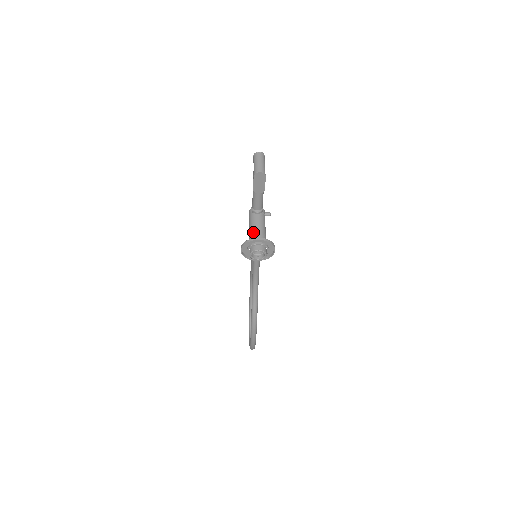
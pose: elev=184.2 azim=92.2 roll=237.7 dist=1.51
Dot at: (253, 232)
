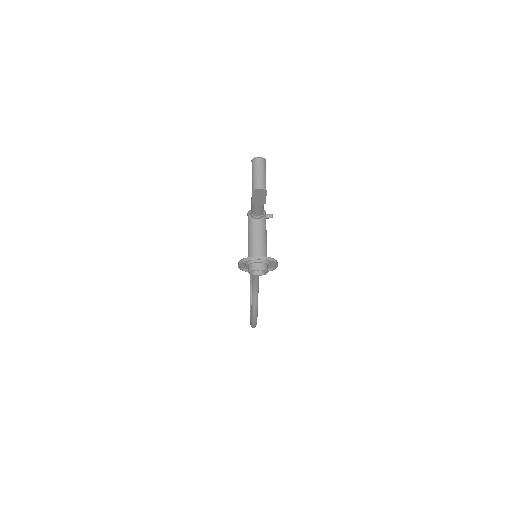
Dot at: (252, 244)
